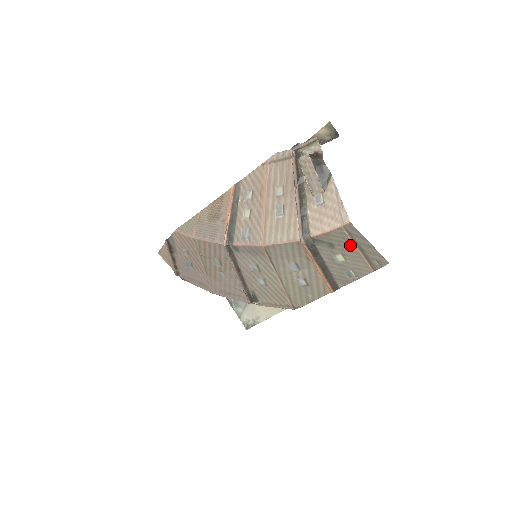
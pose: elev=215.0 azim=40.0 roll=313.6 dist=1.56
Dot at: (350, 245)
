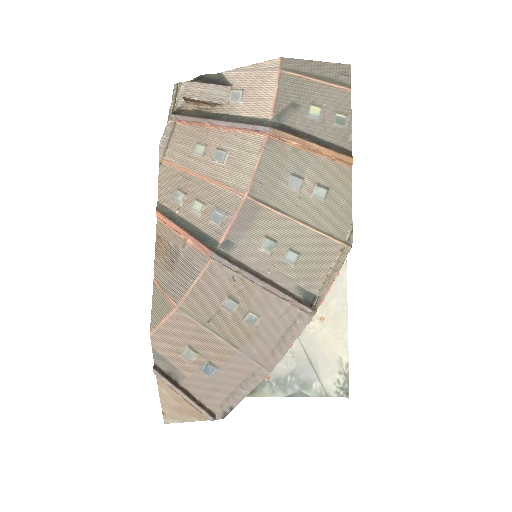
Dot at: (306, 84)
